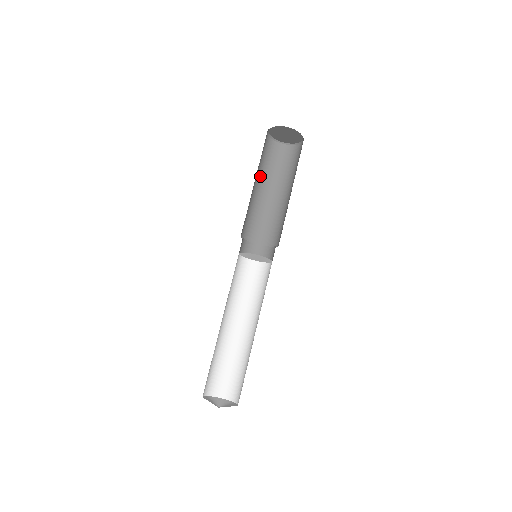
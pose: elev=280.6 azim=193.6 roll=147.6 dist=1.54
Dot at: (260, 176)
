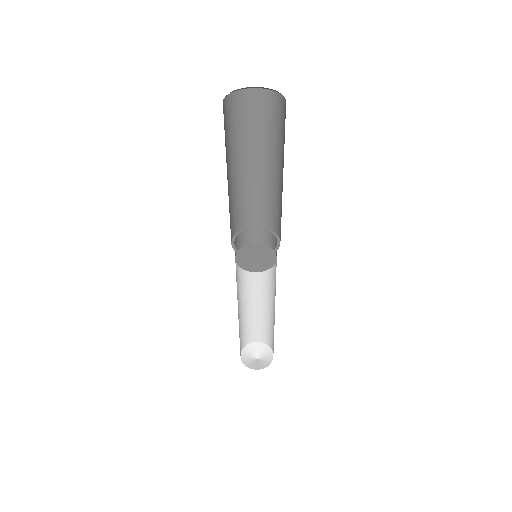
Dot at: (235, 154)
